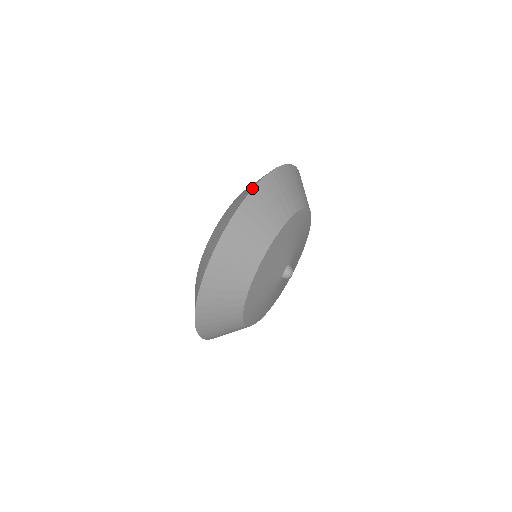
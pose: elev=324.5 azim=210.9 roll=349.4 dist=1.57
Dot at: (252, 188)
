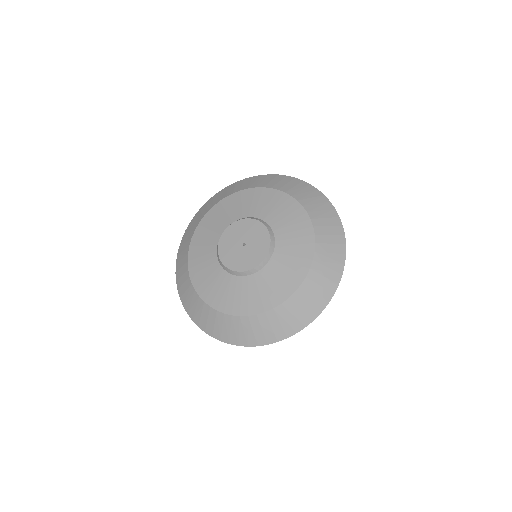
Dot at: (345, 251)
